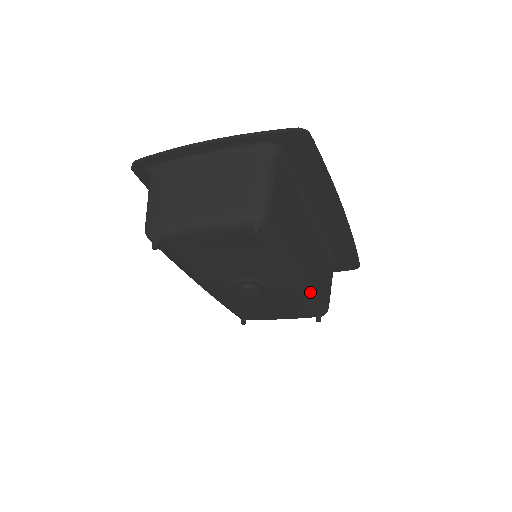
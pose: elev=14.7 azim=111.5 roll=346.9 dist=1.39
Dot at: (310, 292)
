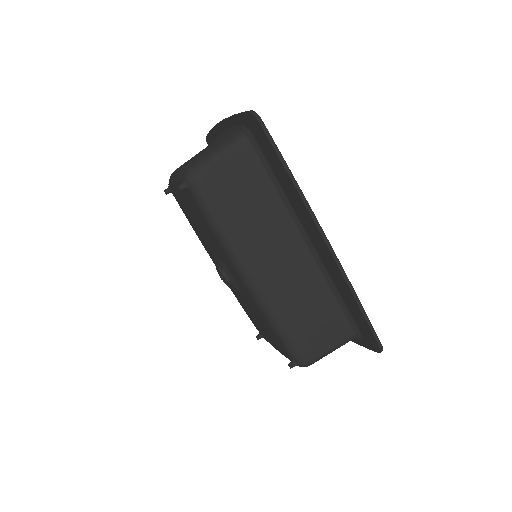
Dot at: (266, 309)
